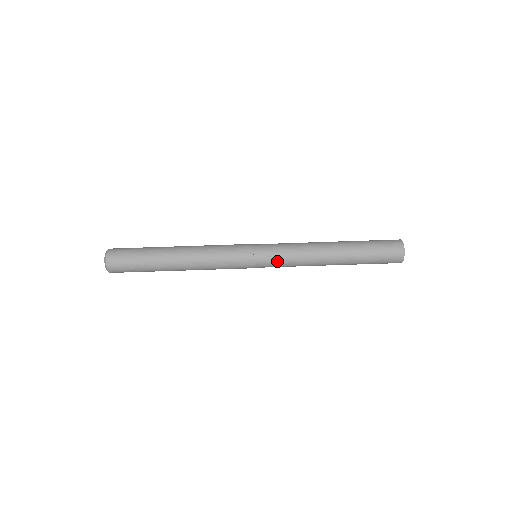
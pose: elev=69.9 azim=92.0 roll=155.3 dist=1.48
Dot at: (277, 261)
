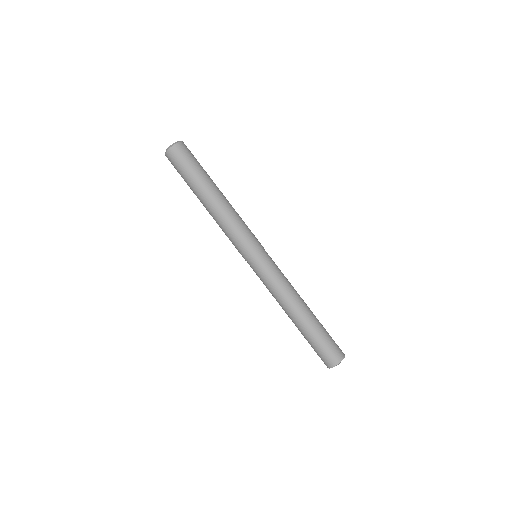
Dot at: (269, 271)
